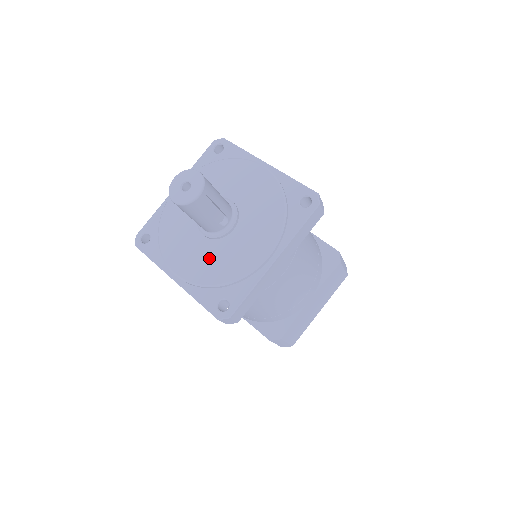
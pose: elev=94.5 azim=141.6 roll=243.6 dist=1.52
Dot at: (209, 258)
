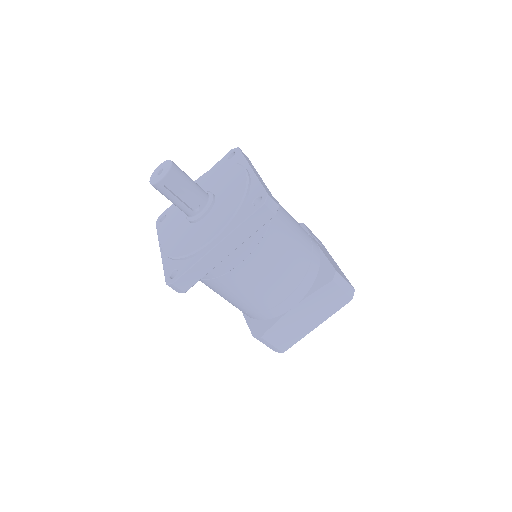
Dot at: (182, 236)
